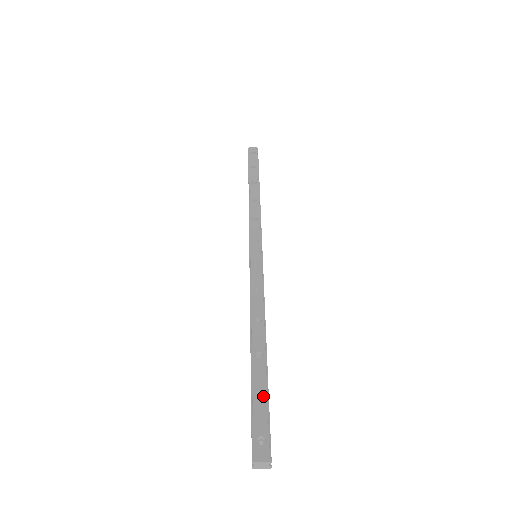
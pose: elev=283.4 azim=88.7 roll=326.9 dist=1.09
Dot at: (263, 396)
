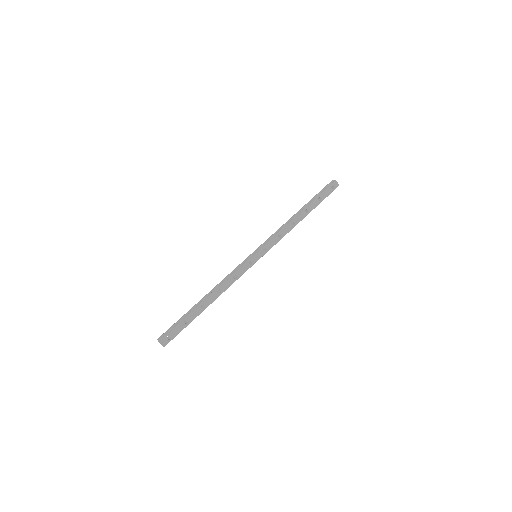
Dot at: (187, 322)
